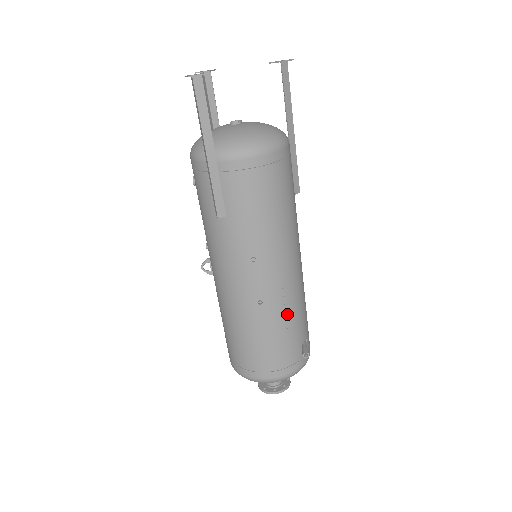
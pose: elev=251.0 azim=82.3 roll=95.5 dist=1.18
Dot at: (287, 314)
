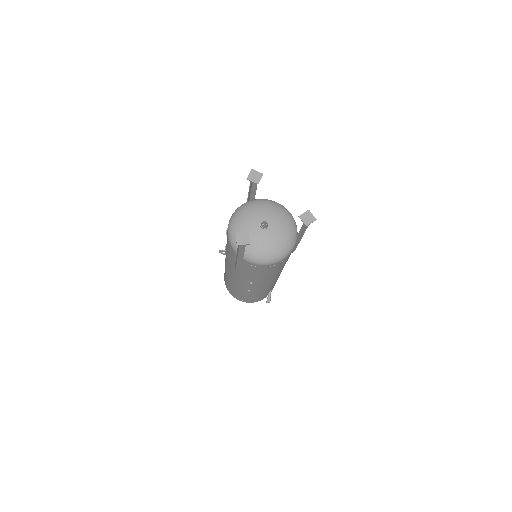
Dot at: occluded
